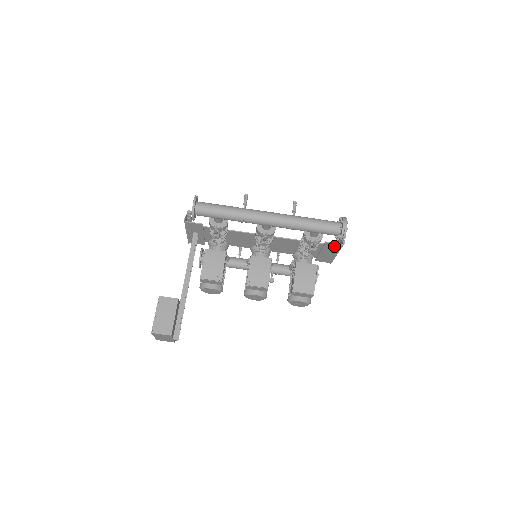
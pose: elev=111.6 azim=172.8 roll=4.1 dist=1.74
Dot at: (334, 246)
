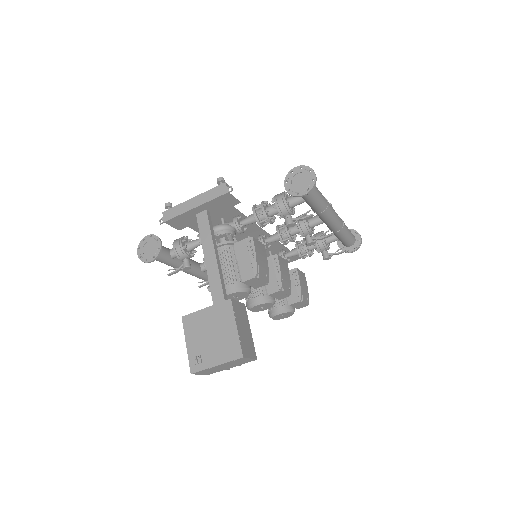
Dot at: (297, 256)
